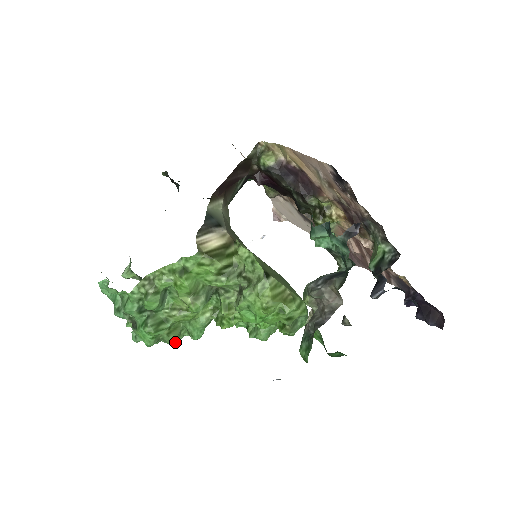
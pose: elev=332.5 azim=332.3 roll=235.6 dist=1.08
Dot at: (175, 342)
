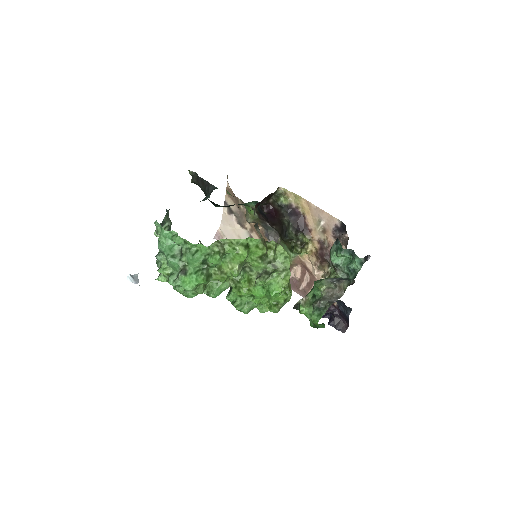
Dot at: (193, 295)
